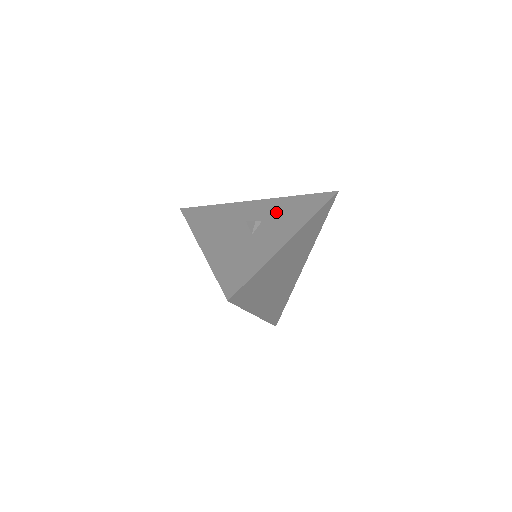
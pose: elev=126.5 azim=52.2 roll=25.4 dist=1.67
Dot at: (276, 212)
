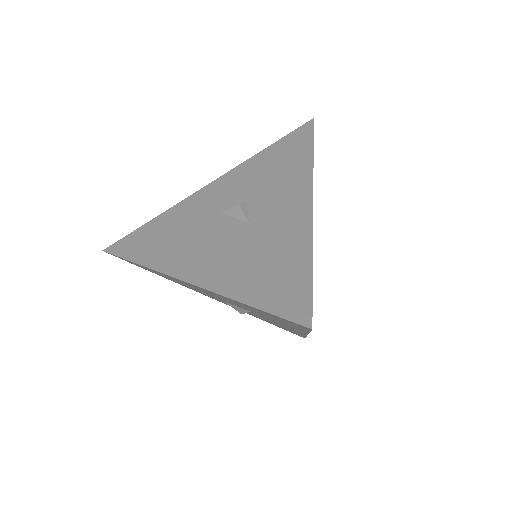
Dot at: (255, 181)
